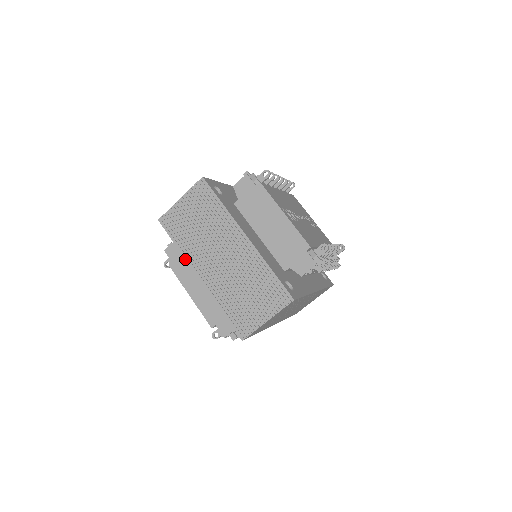
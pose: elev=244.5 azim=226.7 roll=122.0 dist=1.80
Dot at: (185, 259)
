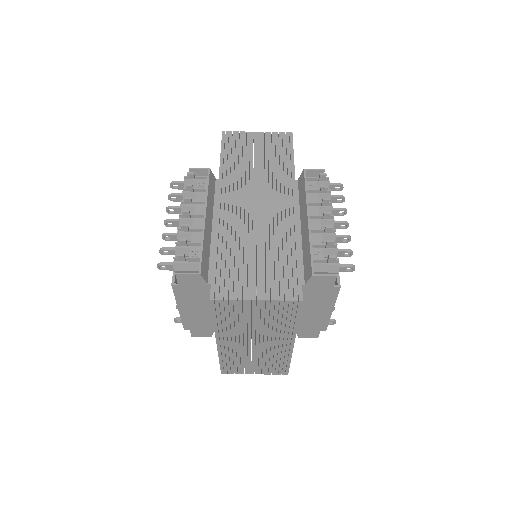
Dot at: occluded
